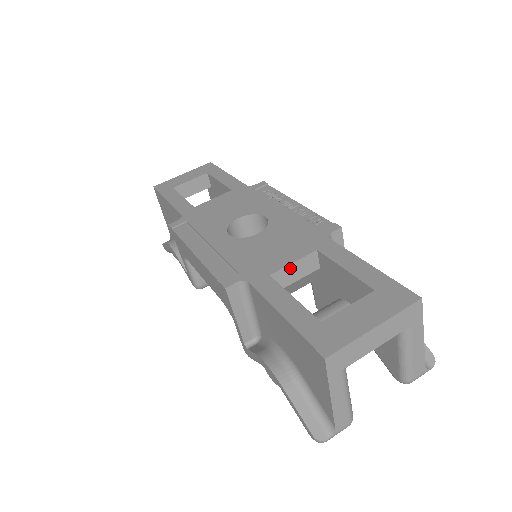
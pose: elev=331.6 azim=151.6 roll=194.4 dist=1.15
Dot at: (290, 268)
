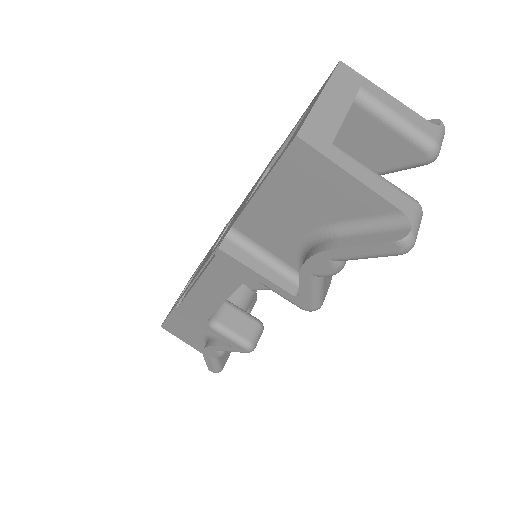
Dot at: occluded
